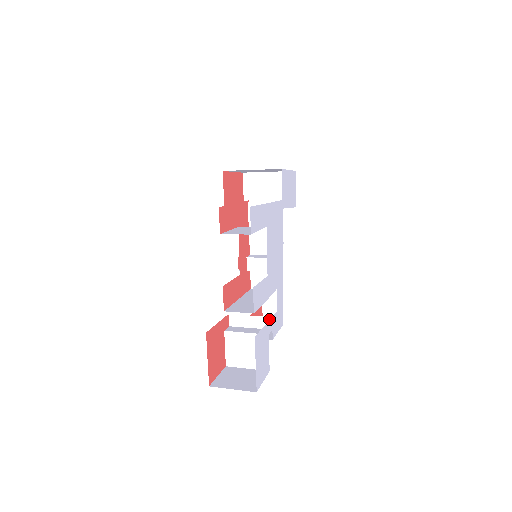
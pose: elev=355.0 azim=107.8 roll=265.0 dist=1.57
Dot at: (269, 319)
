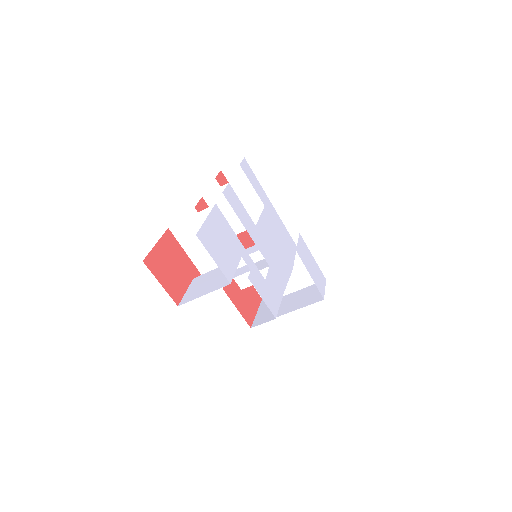
Dot at: occluded
